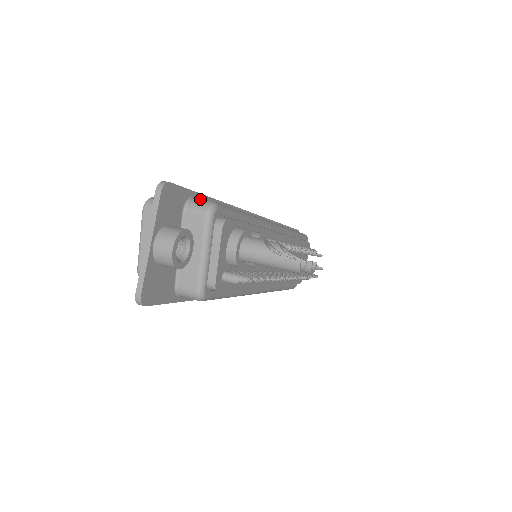
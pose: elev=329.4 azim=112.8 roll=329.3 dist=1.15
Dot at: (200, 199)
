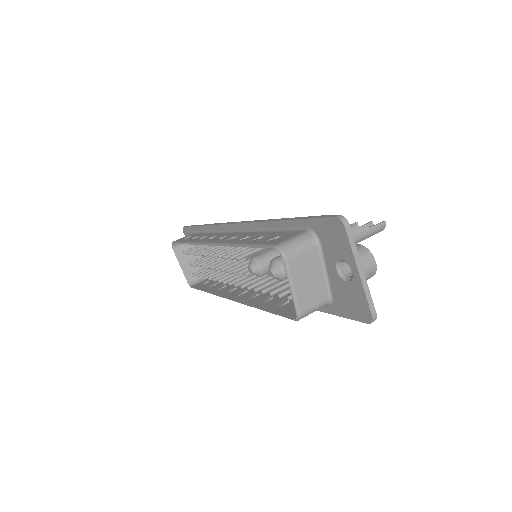
Dot at: occluded
